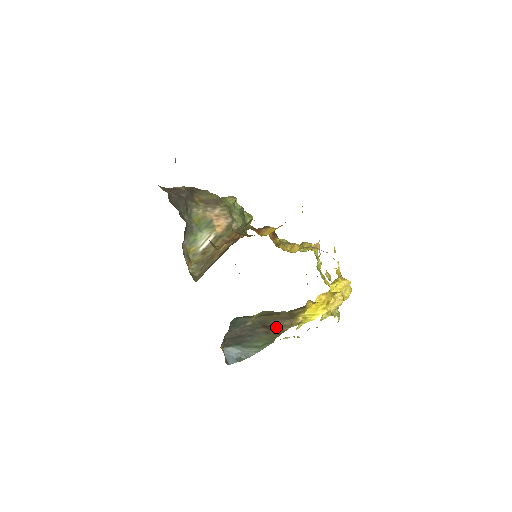
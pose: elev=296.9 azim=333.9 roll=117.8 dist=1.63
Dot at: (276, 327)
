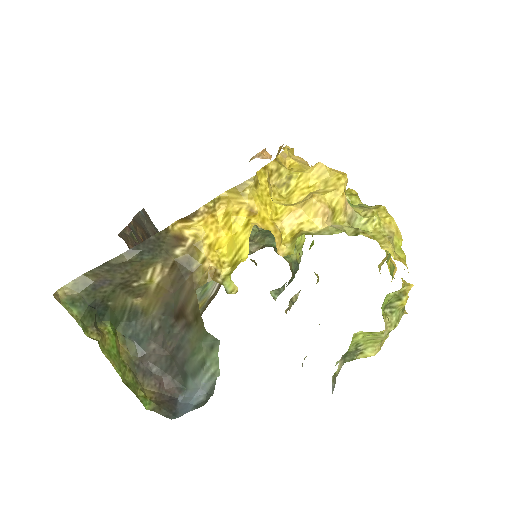
Dot at: (186, 306)
